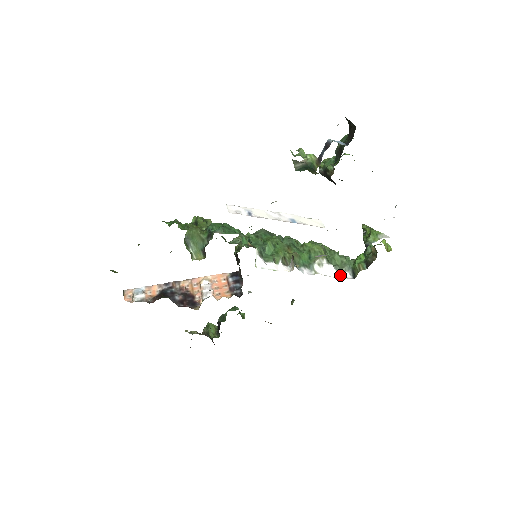
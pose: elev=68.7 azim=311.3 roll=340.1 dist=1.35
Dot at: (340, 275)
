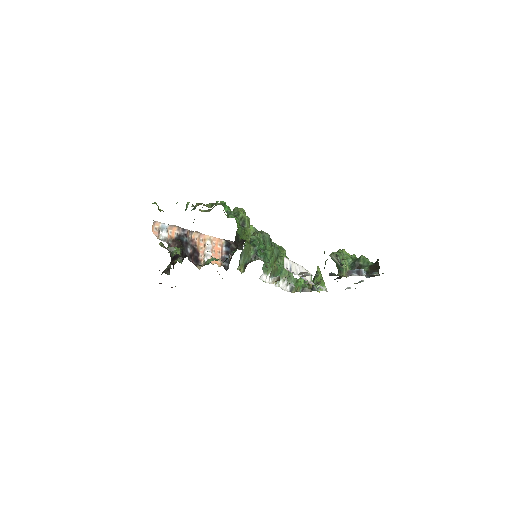
Dot at: (286, 289)
